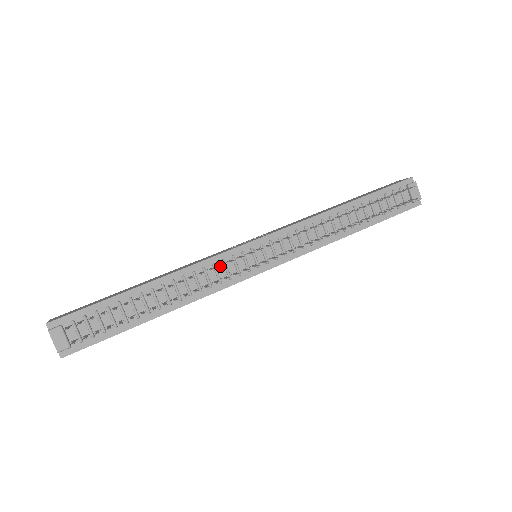
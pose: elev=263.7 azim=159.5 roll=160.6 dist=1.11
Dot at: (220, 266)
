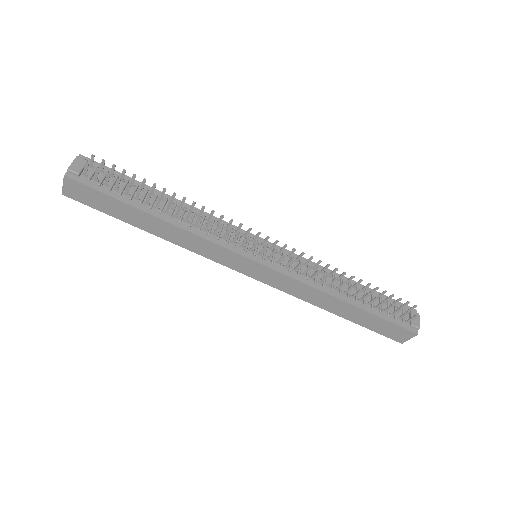
Dot at: occluded
